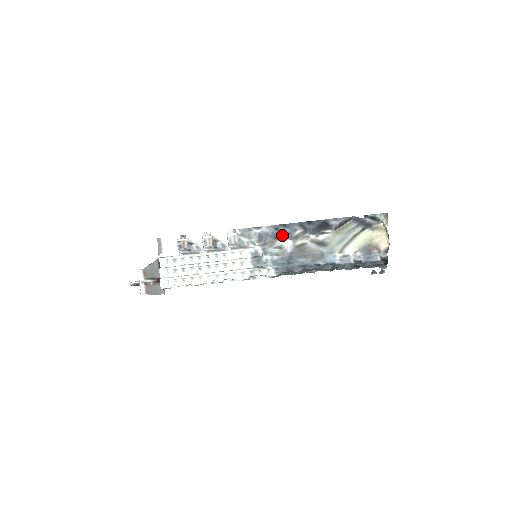
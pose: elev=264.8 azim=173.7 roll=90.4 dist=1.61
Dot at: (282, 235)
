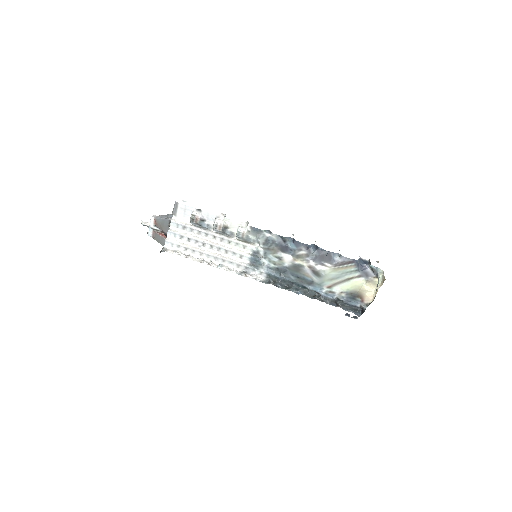
Dot at: (287, 248)
